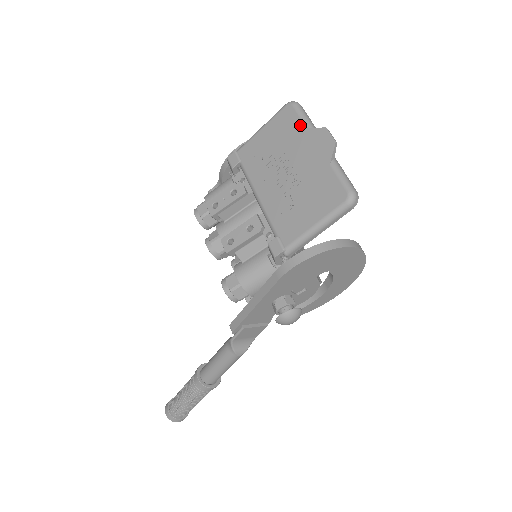
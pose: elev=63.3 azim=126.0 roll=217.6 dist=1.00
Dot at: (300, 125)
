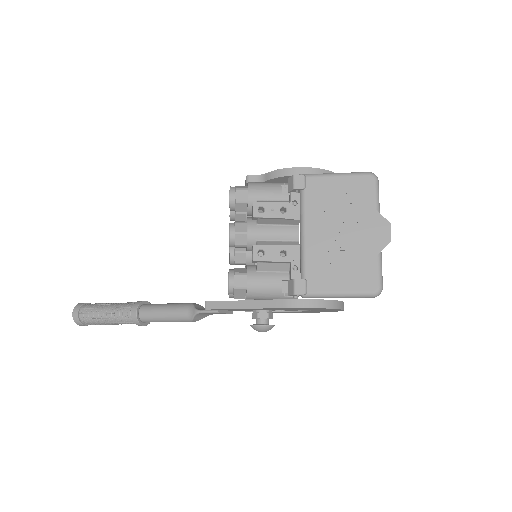
Dot at: (372, 202)
